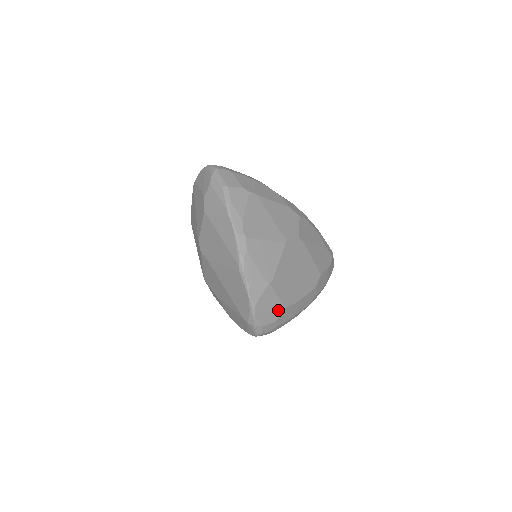
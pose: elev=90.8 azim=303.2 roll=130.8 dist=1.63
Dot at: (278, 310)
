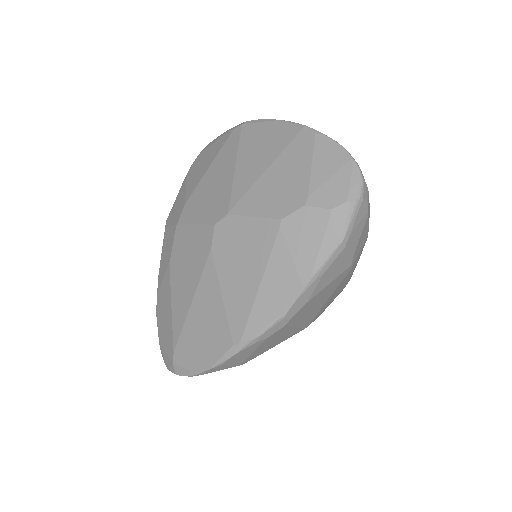
Dot at: occluded
